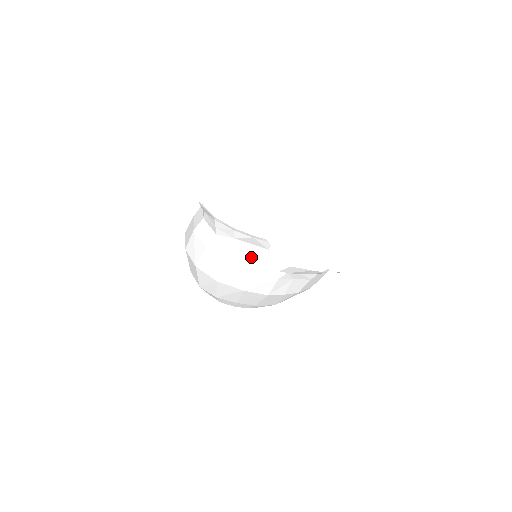
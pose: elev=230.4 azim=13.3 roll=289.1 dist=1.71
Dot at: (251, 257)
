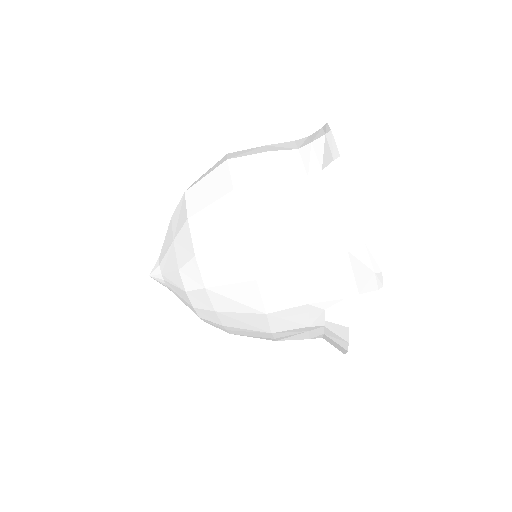
Dot at: (332, 286)
